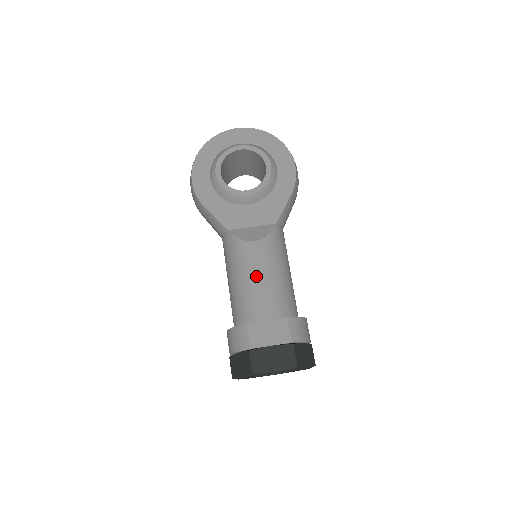
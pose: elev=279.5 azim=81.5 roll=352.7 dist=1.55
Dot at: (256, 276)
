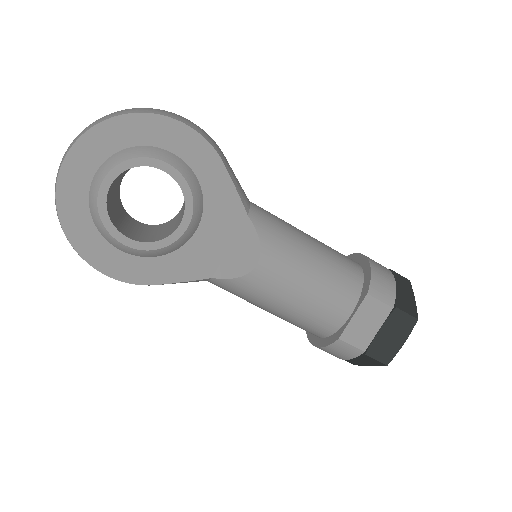
Dot at: (297, 292)
